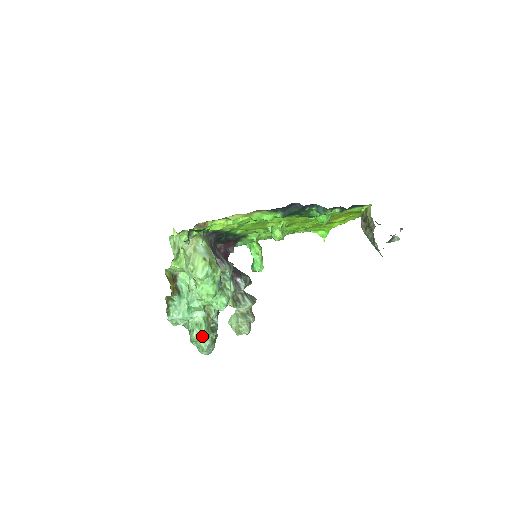
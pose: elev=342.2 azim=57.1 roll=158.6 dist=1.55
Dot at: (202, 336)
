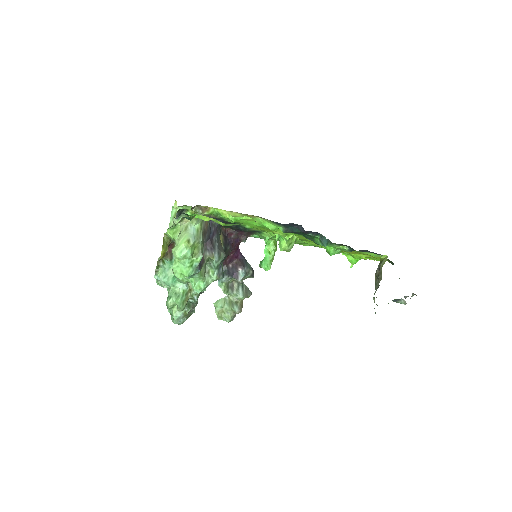
Dot at: (177, 306)
